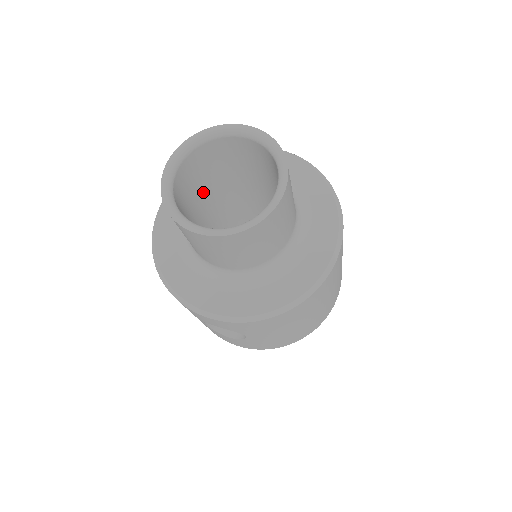
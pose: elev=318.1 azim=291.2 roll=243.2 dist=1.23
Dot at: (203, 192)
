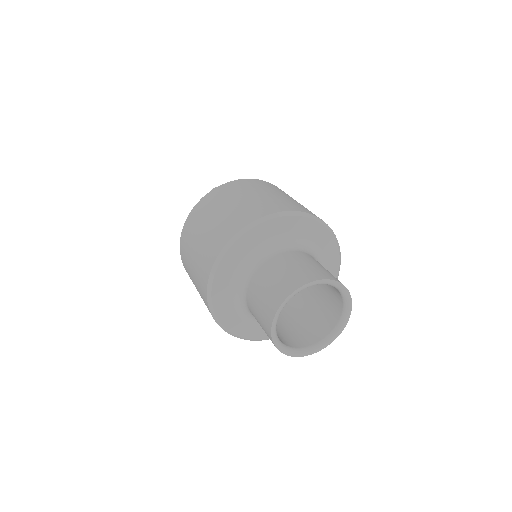
Dot at: occluded
